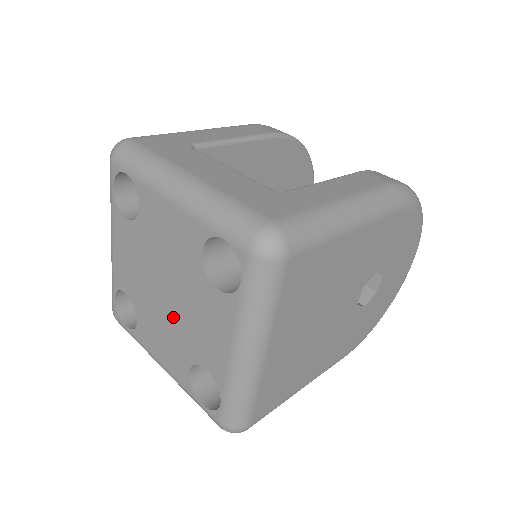
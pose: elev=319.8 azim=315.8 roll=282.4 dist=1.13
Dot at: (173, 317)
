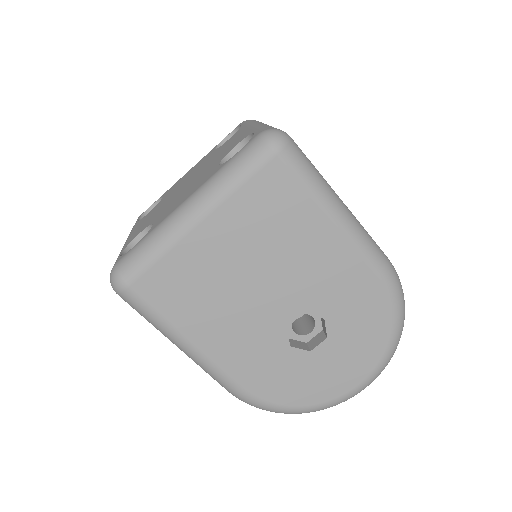
Dot at: (173, 197)
